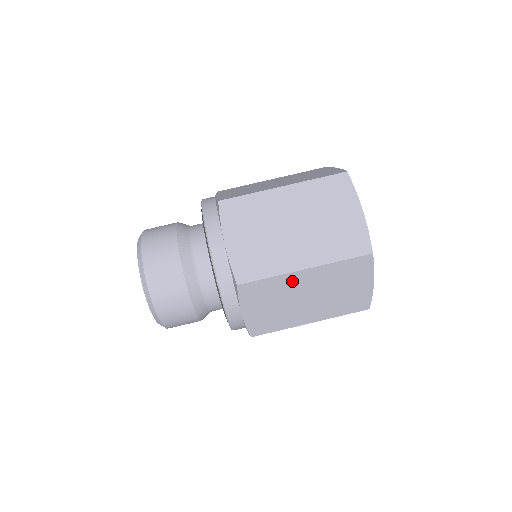
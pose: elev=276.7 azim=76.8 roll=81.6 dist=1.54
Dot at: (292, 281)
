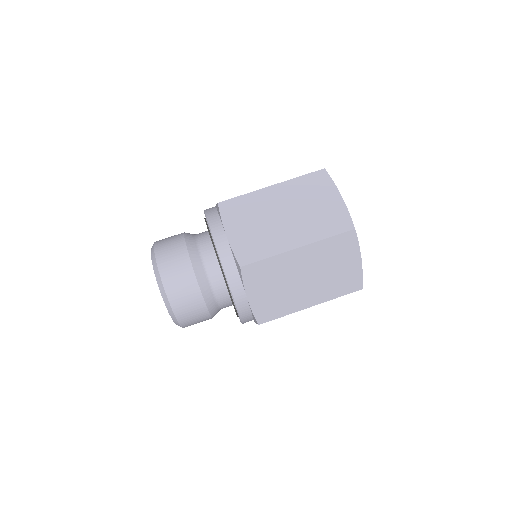
Dot at: occluded
